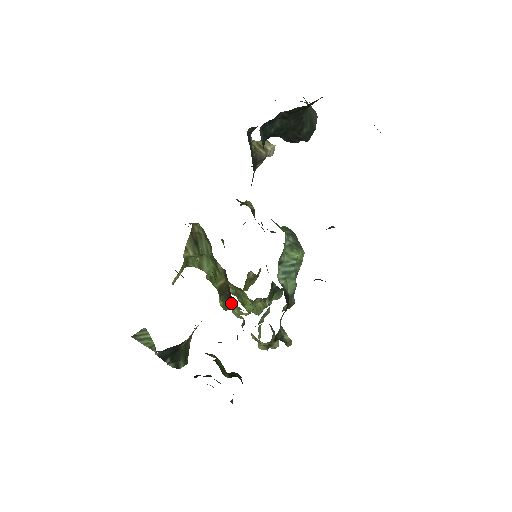
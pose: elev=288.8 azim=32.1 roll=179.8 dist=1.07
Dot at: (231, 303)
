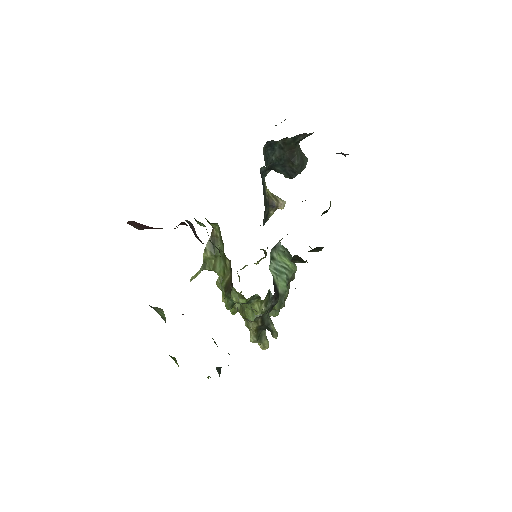
Dot at: occluded
